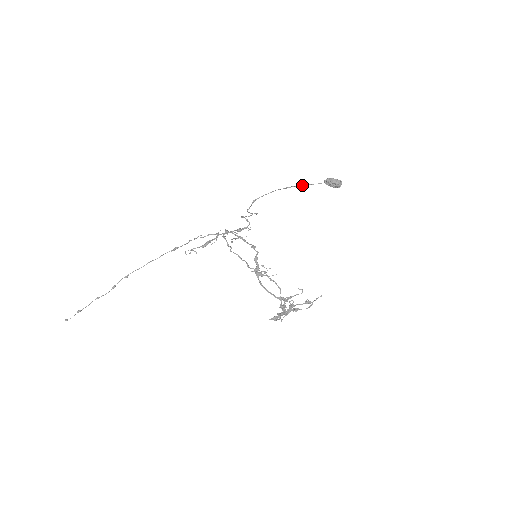
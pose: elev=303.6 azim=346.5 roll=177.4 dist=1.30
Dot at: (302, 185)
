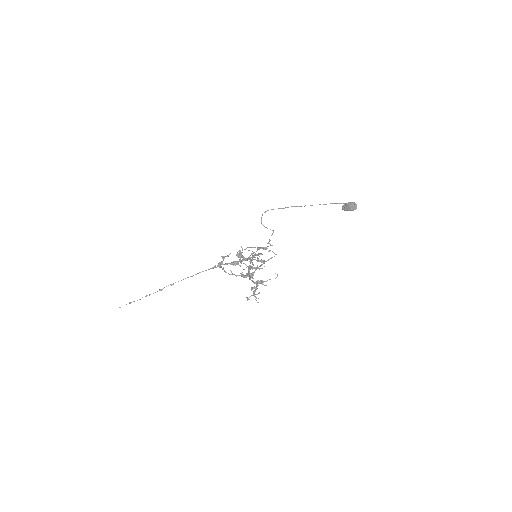
Dot at: occluded
